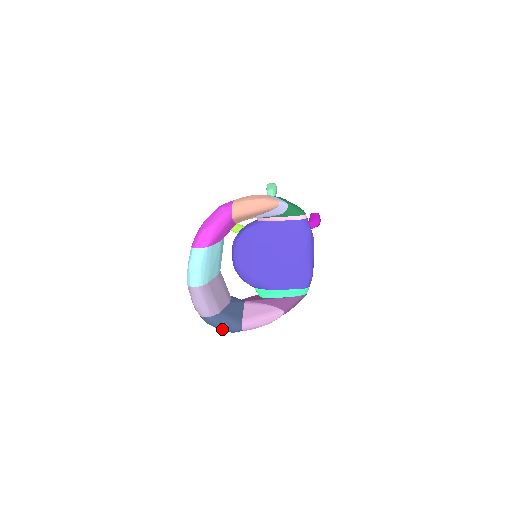
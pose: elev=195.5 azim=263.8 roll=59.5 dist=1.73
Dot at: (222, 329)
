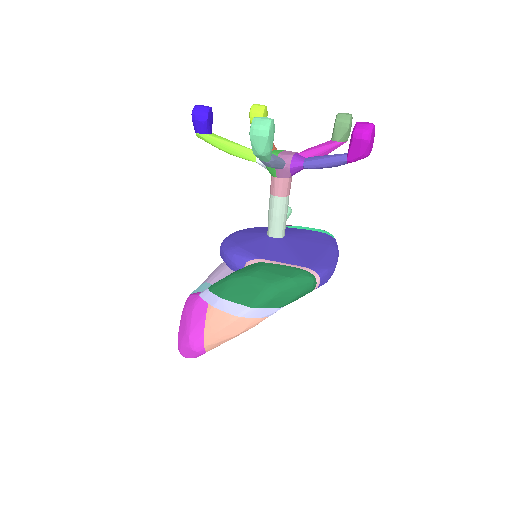
Dot at: occluded
